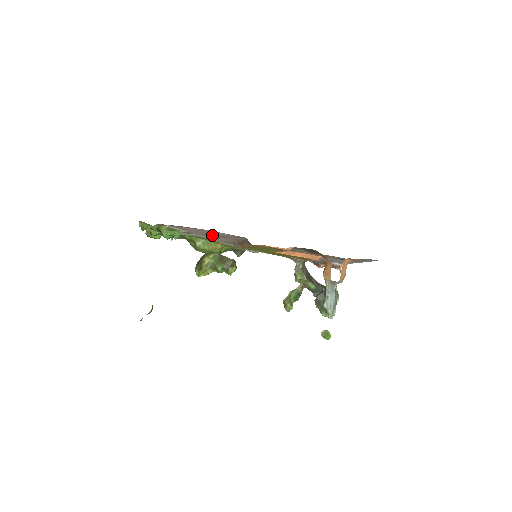
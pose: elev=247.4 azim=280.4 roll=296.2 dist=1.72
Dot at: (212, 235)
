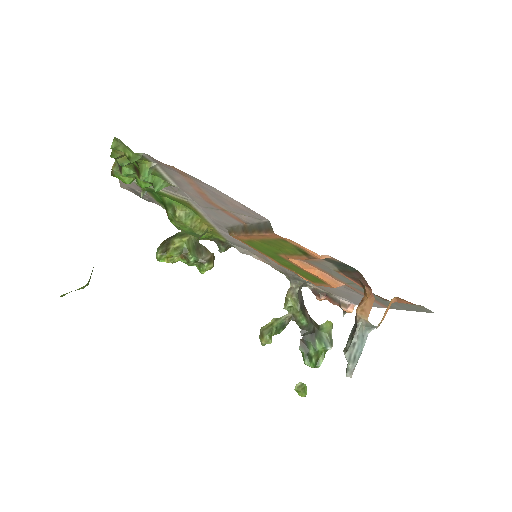
Dot at: (211, 204)
